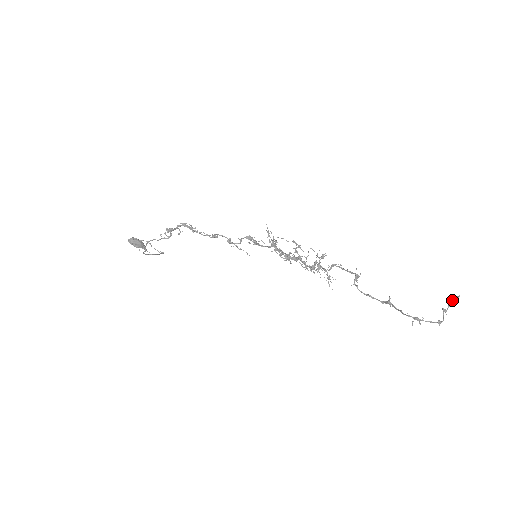
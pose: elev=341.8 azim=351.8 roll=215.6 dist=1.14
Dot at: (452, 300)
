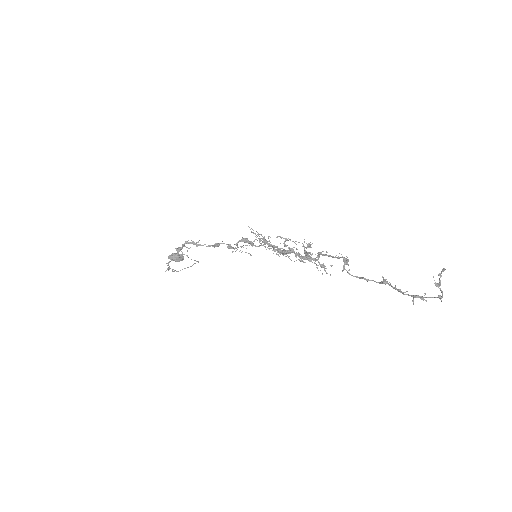
Dot at: (440, 273)
